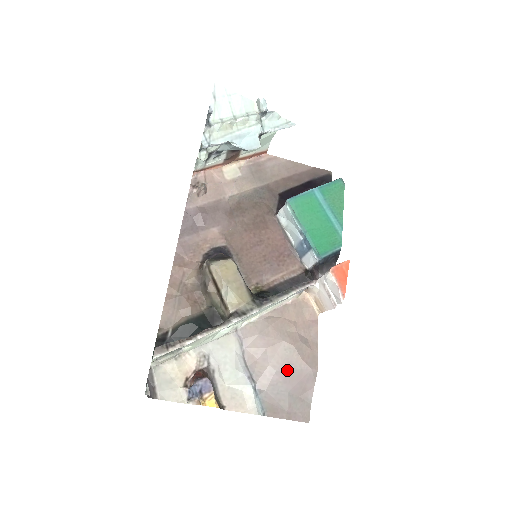
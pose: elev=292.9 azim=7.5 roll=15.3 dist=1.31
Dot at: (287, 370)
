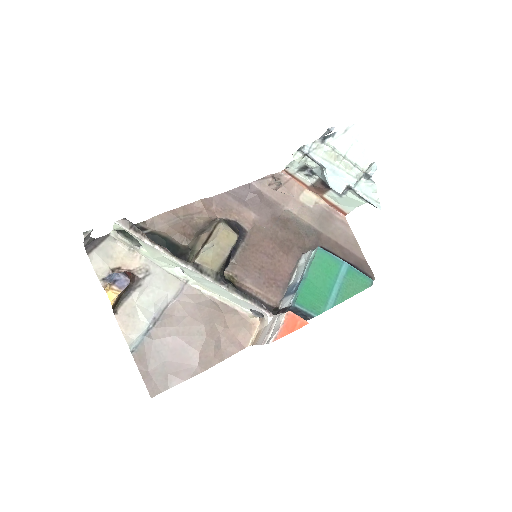
Dot at: (182, 345)
